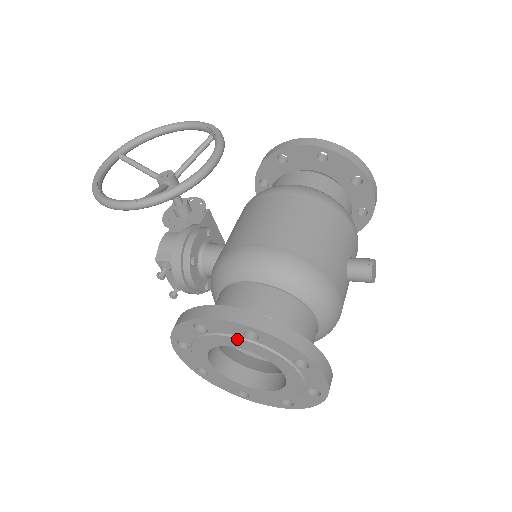
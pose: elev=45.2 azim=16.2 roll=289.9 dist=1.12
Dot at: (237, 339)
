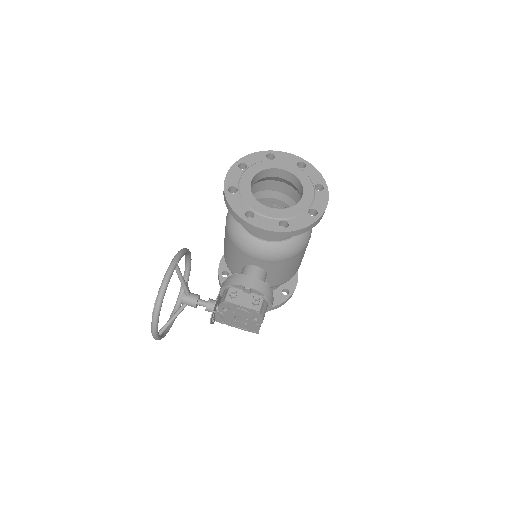
Dot at: (244, 174)
